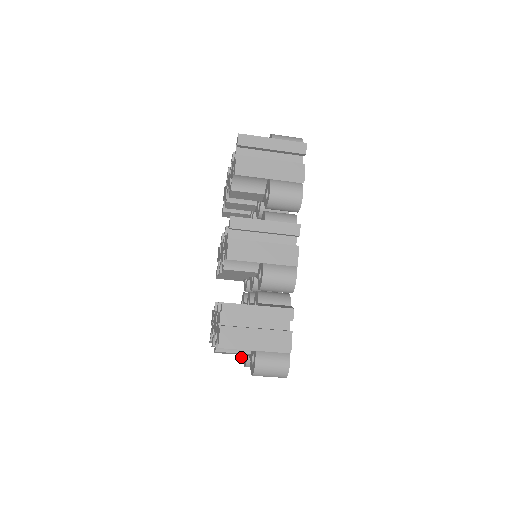
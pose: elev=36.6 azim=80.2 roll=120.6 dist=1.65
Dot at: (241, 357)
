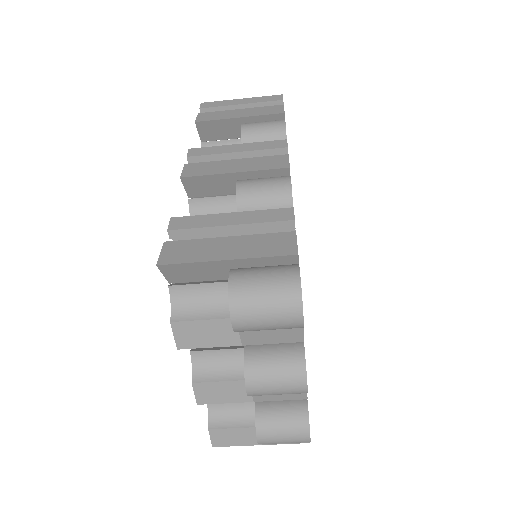
Dot at: (257, 425)
